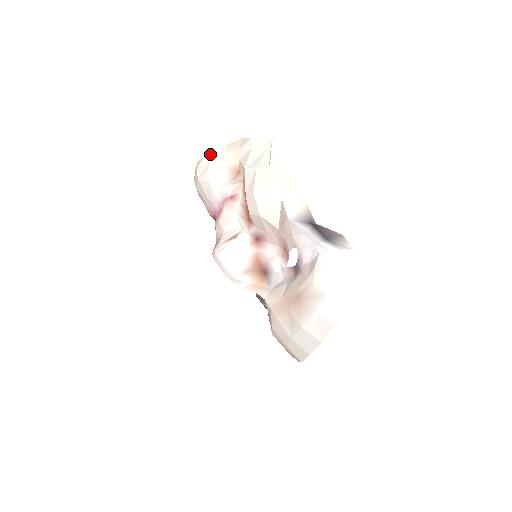
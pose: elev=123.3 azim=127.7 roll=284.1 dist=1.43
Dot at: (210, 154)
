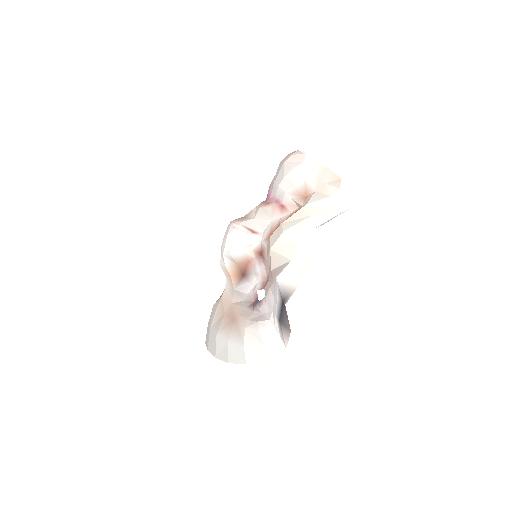
Dot at: (309, 158)
